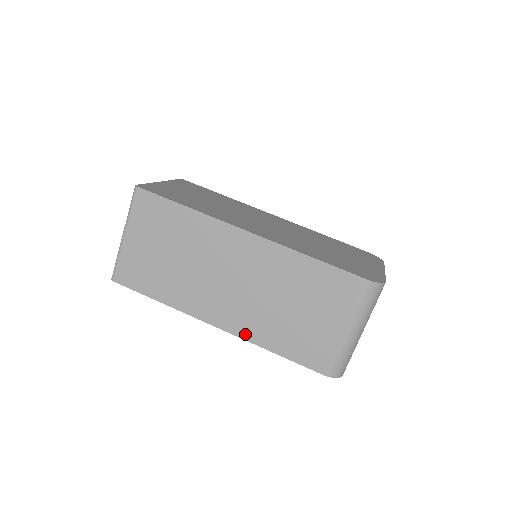
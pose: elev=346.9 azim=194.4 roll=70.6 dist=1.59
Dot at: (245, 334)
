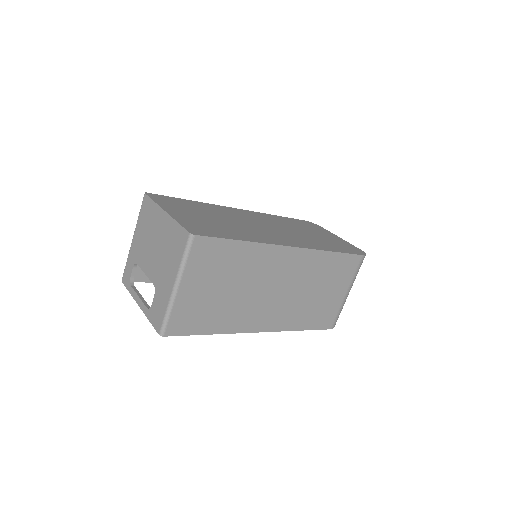
Dot at: (283, 327)
